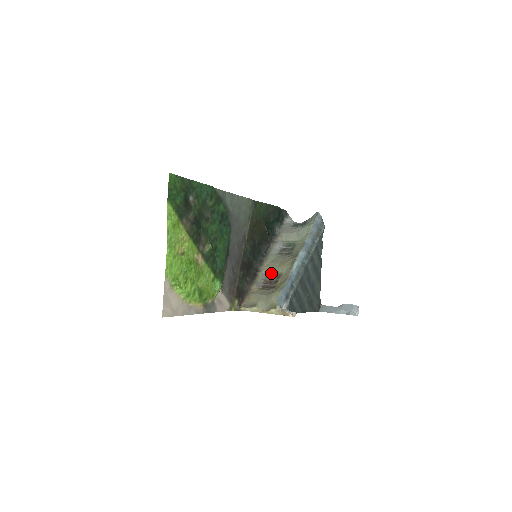
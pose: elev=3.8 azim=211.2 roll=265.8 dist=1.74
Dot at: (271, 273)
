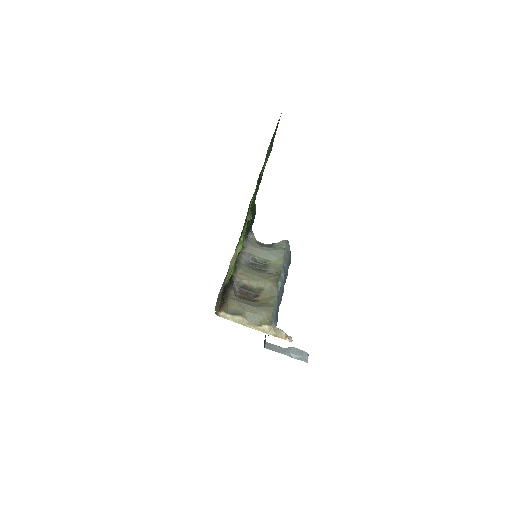
Dot at: (247, 284)
